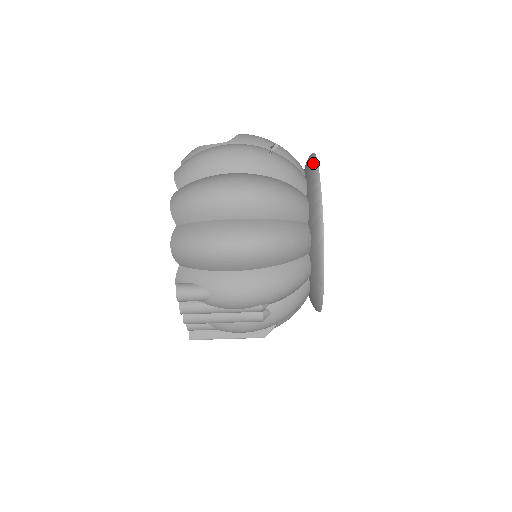
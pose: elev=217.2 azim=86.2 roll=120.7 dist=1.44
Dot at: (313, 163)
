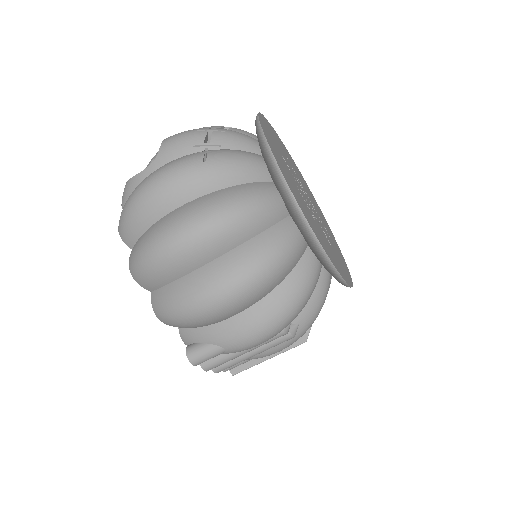
Dot at: (261, 139)
